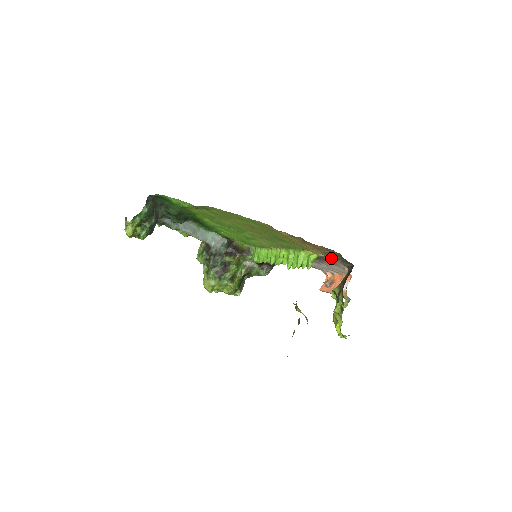
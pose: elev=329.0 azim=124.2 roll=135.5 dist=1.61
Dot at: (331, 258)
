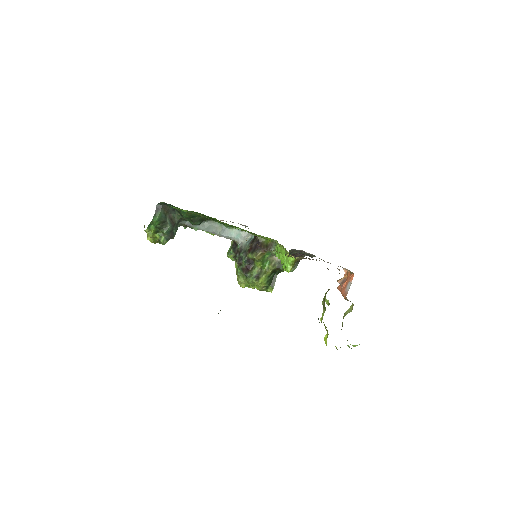
Dot at: occluded
